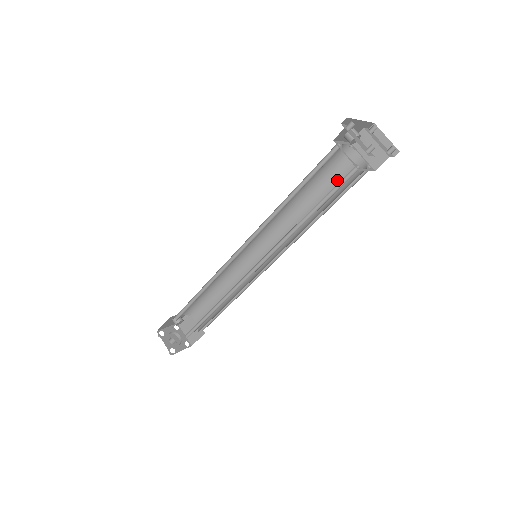
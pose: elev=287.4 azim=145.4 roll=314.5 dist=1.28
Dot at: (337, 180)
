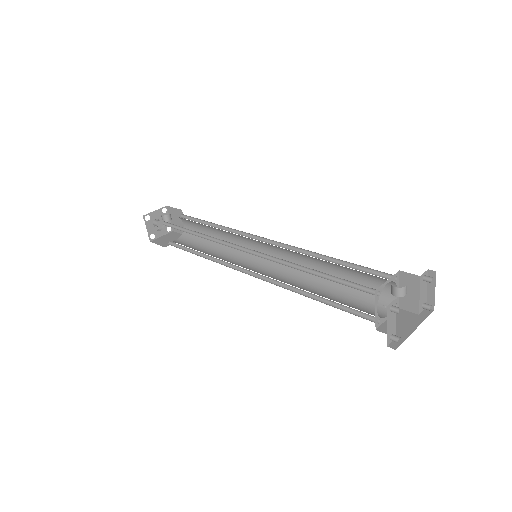
Dot at: (363, 280)
